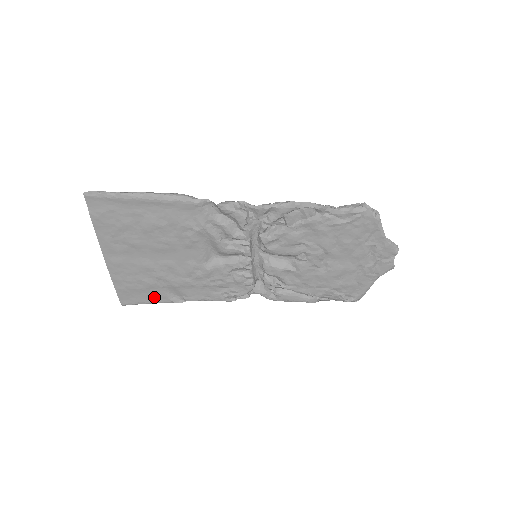
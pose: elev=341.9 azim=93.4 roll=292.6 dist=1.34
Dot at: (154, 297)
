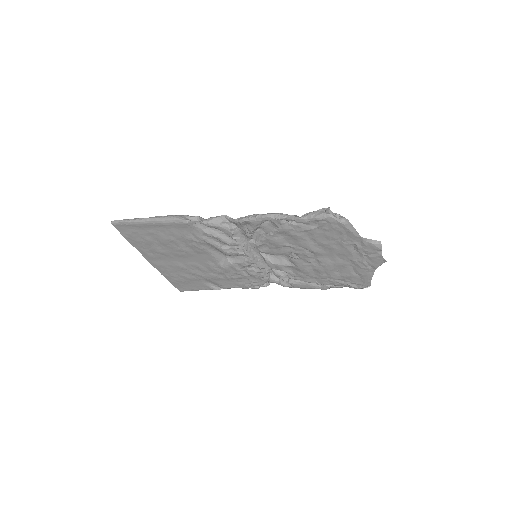
Dot at: (198, 286)
